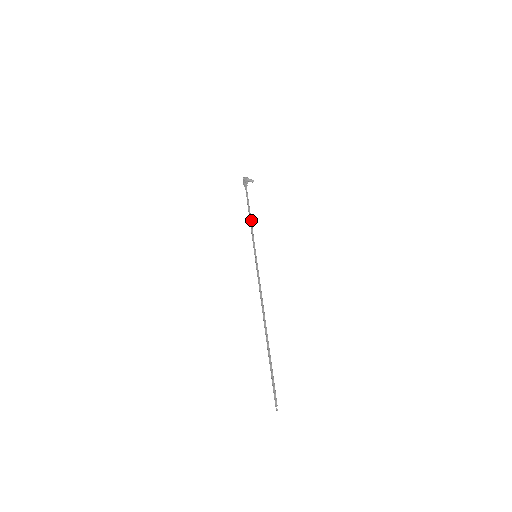
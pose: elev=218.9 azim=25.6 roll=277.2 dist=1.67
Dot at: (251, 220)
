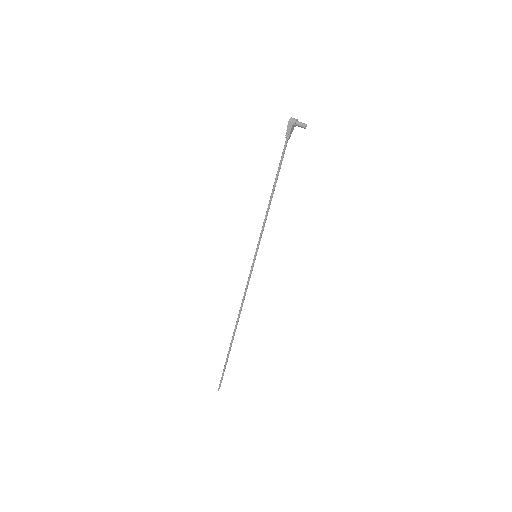
Dot at: (269, 204)
